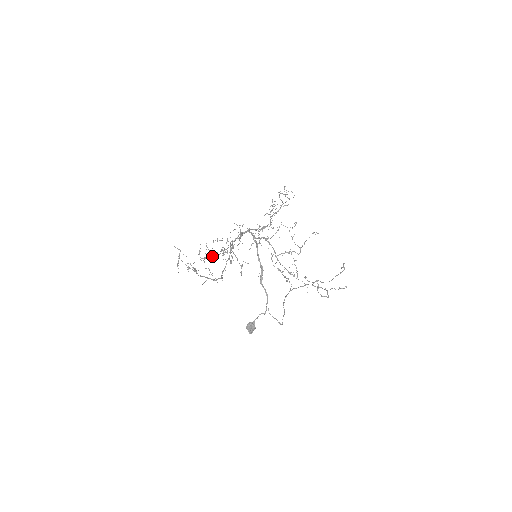
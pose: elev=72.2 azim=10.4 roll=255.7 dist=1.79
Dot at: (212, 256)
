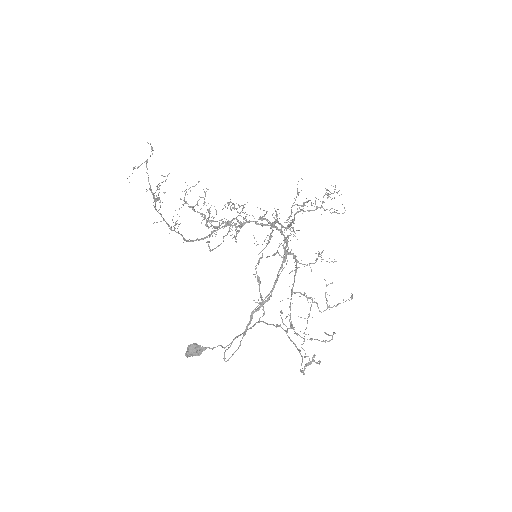
Dot at: occluded
